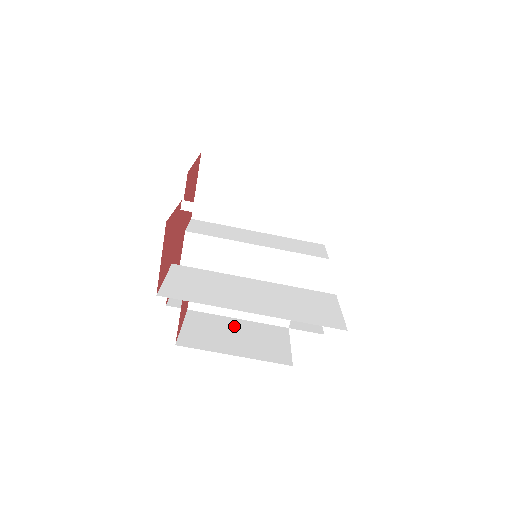
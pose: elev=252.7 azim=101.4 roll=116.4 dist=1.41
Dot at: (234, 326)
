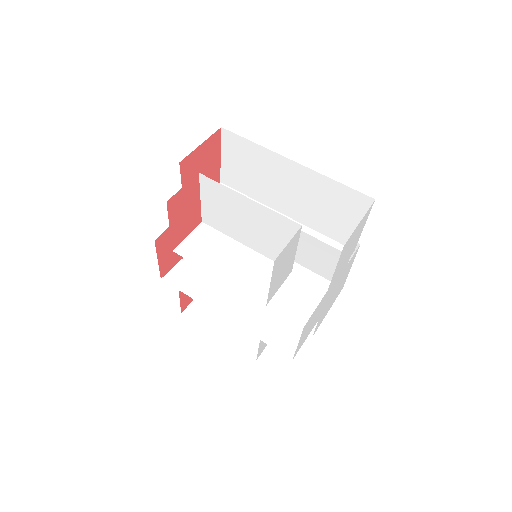
Dot at: occluded
